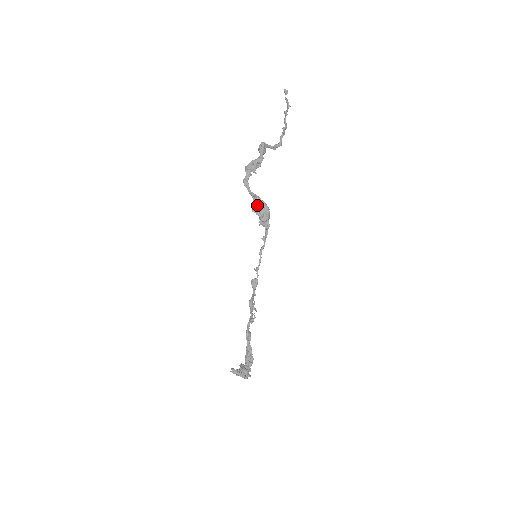
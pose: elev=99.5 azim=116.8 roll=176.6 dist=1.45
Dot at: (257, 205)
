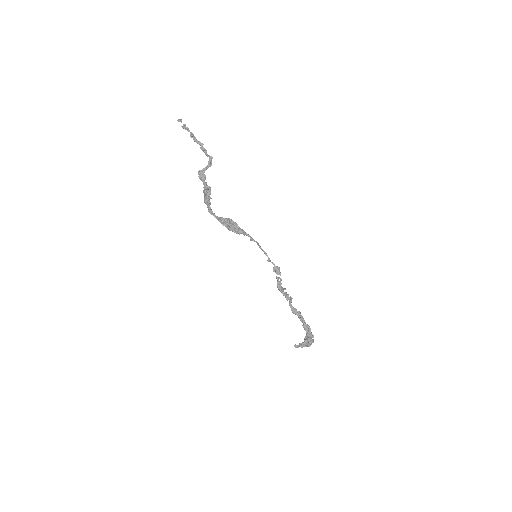
Dot at: (225, 224)
